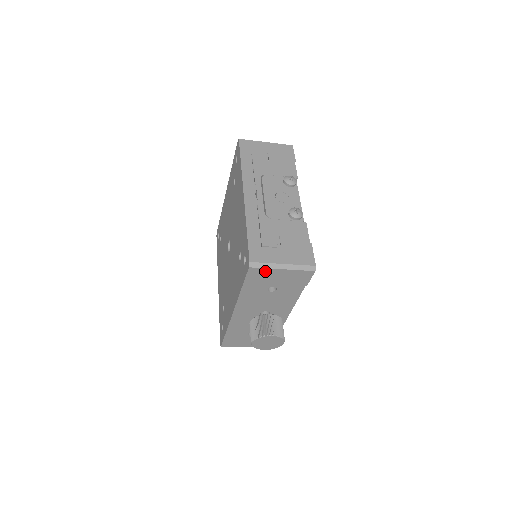
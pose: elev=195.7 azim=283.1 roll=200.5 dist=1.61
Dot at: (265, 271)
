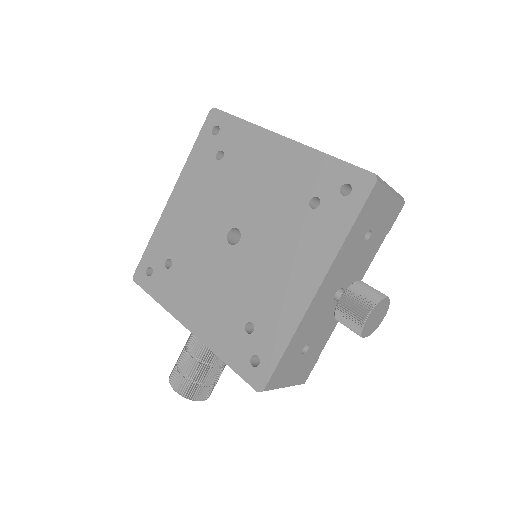
Dot at: (381, 193)
